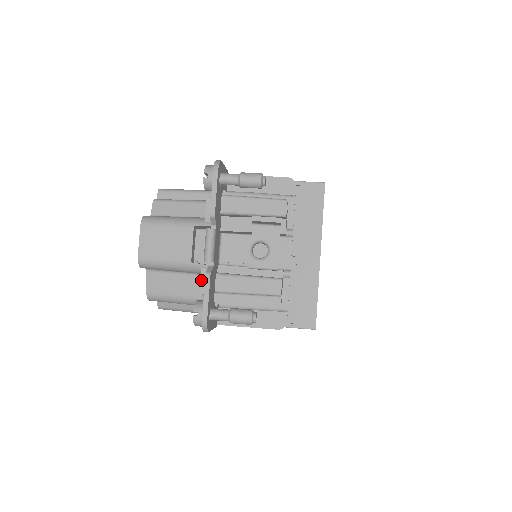
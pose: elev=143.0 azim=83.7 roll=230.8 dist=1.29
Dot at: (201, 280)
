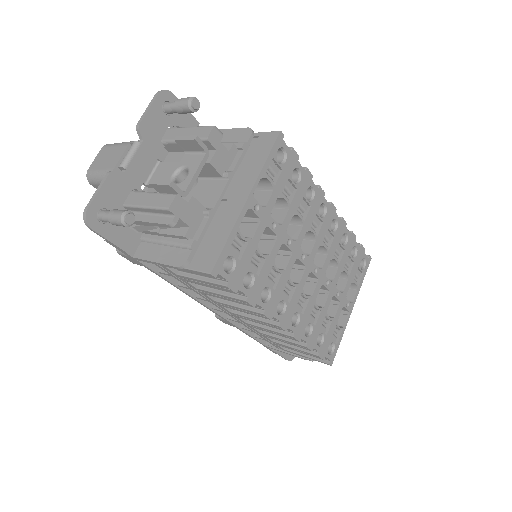
Dot at: occluded
